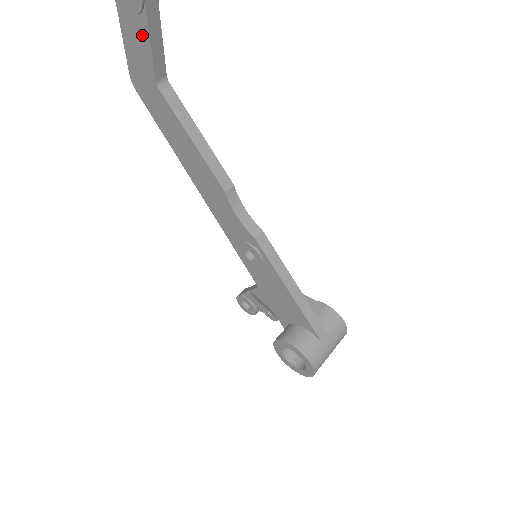
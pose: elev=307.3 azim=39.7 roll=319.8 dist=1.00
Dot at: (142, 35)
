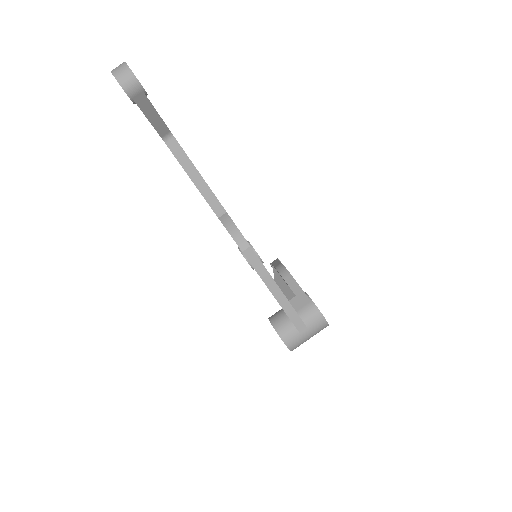
Dot at: occluded
